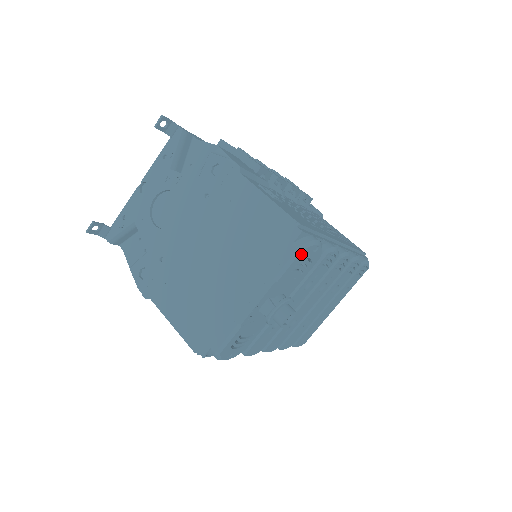
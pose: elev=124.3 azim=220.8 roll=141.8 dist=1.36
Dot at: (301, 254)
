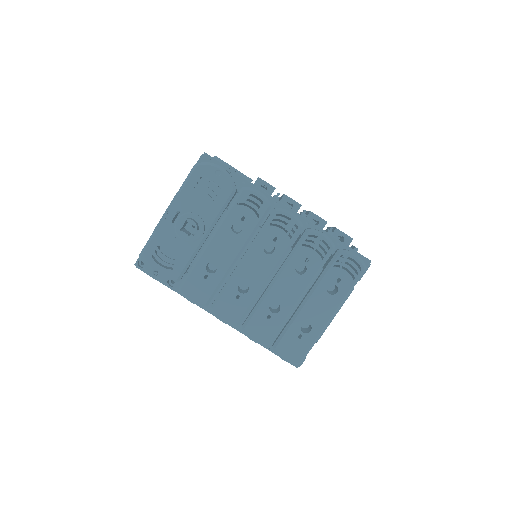
Dot at: (199, 170)
